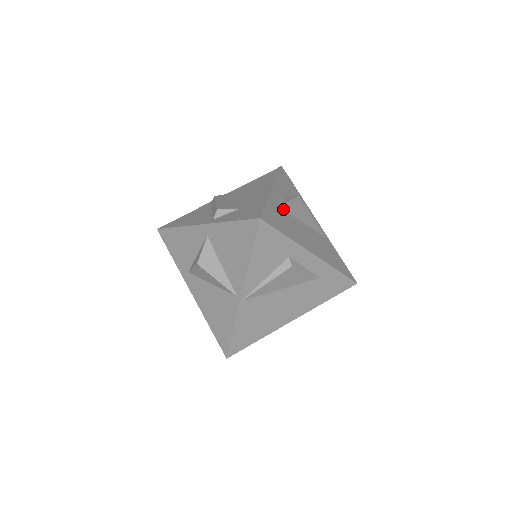
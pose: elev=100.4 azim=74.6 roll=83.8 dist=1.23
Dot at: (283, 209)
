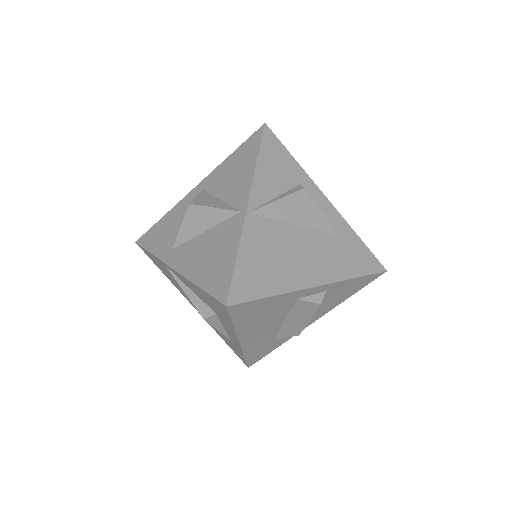
Dot at: occluded
